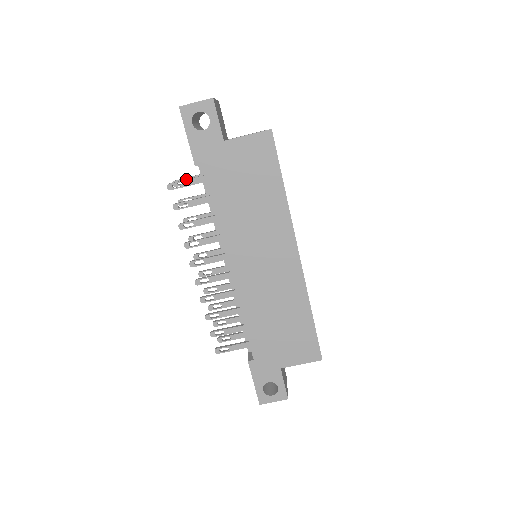
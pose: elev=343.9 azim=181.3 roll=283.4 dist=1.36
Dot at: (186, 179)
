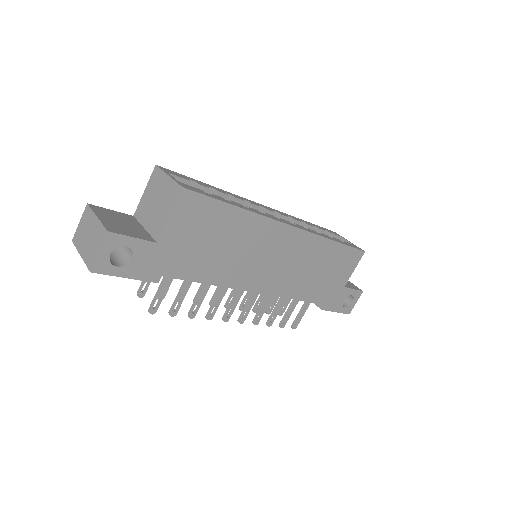
Dot at: (157, 292)
